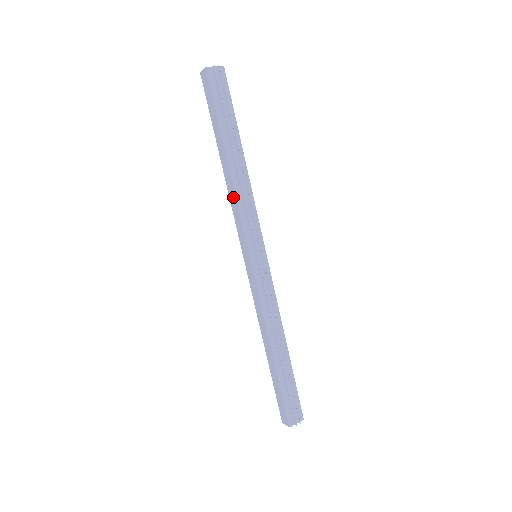
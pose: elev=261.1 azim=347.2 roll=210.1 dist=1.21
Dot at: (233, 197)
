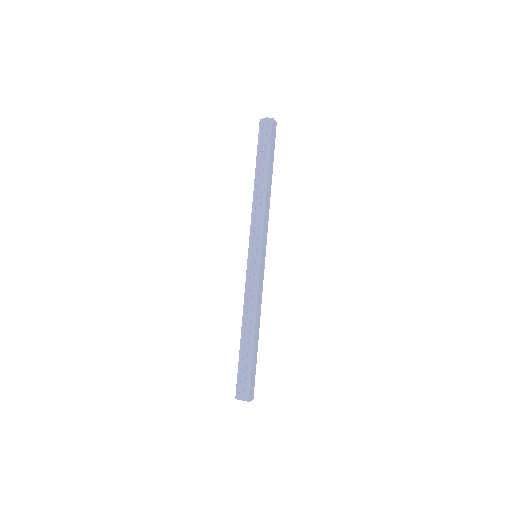
Dot at: (253, 209)
